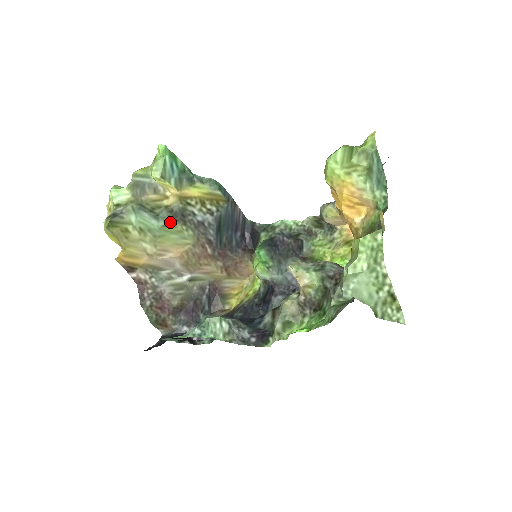
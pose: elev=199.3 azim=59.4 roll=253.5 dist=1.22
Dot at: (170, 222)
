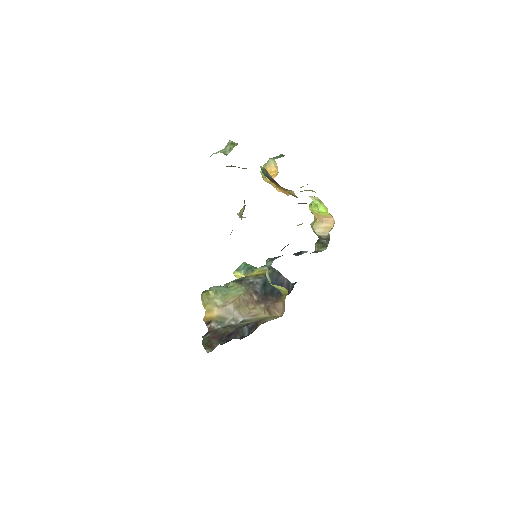
Dot at: (232, 284)
